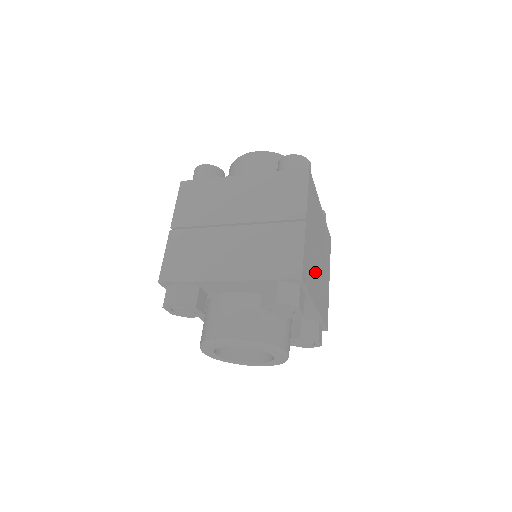
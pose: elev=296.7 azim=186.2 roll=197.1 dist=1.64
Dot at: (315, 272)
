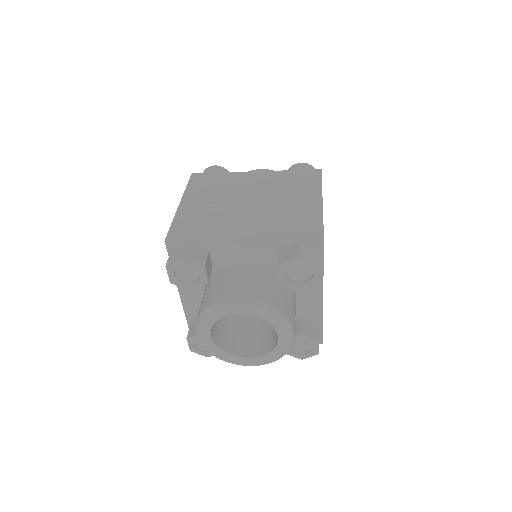
Dot at: occluded
